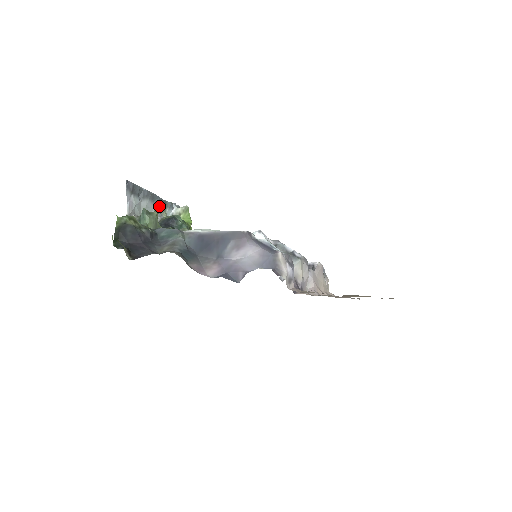
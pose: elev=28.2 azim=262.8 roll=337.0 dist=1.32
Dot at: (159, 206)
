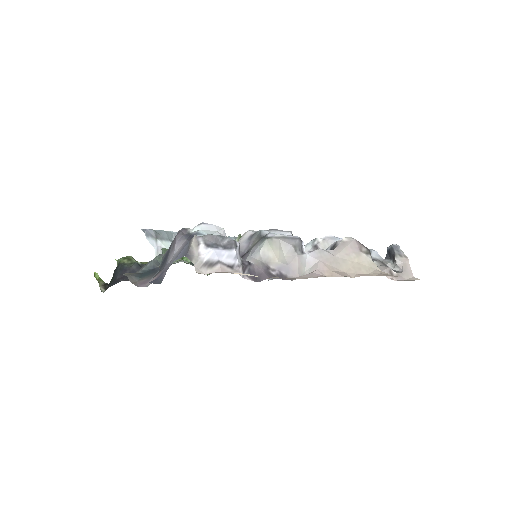
Dot at: occluded
